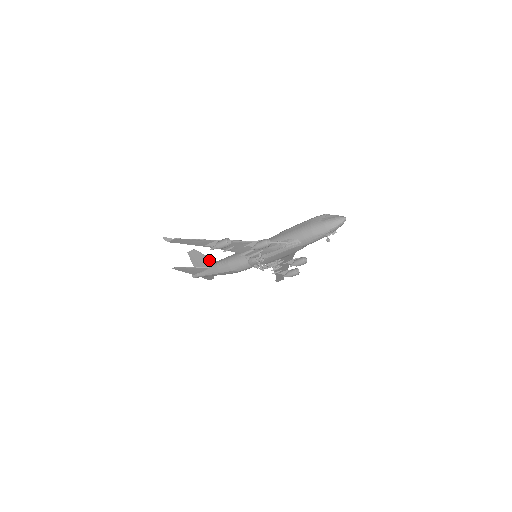
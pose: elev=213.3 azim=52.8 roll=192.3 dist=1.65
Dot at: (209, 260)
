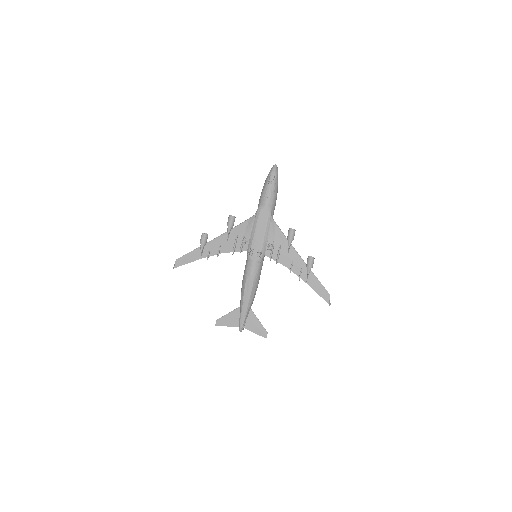
Dot at: occluded
